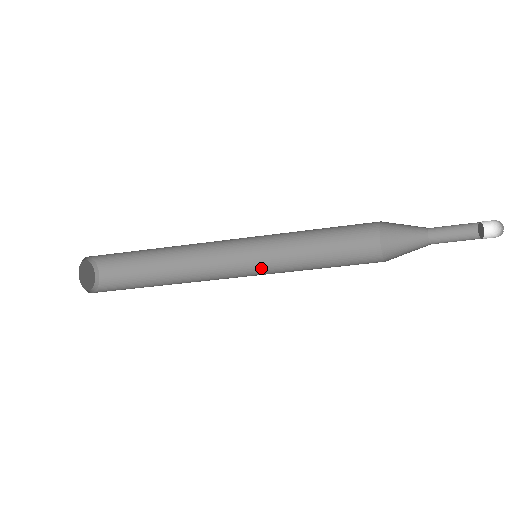
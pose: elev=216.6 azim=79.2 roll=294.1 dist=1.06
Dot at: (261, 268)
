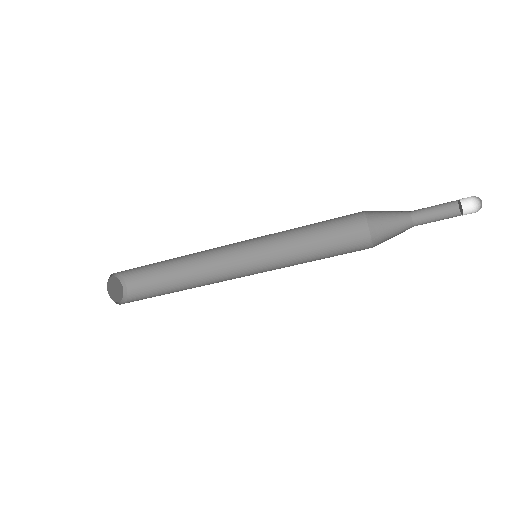
Dot at: (261, 272)
